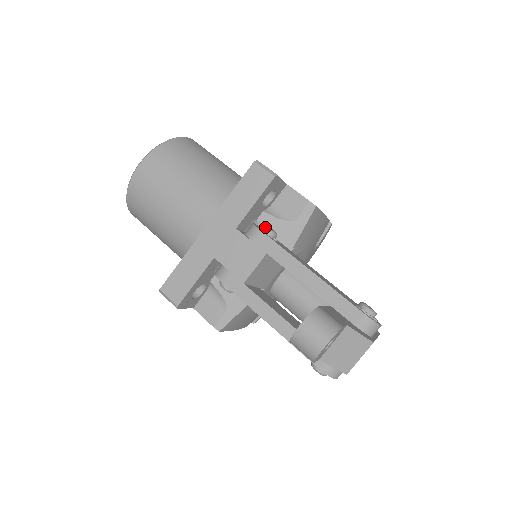
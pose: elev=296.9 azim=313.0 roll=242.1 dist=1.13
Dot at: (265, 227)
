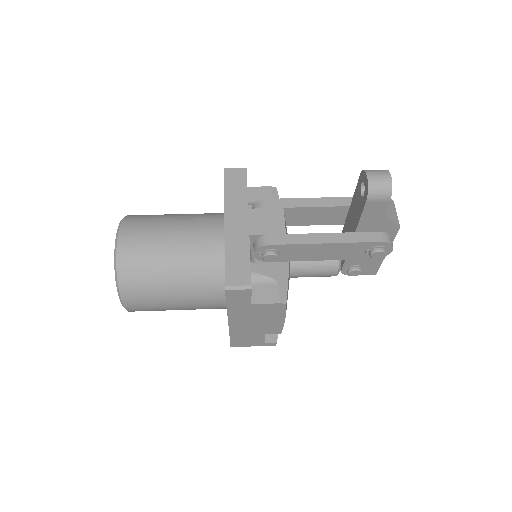
Dot at: occluded
